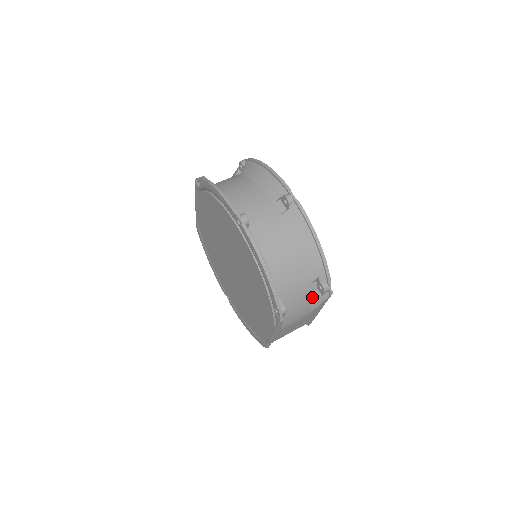
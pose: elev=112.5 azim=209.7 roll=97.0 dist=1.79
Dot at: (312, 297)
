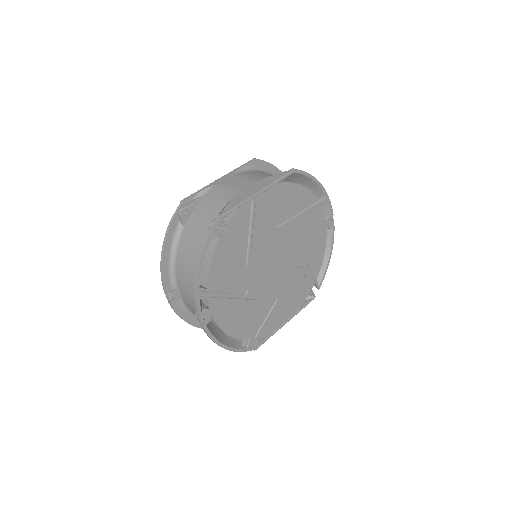
Dot at: occluded
